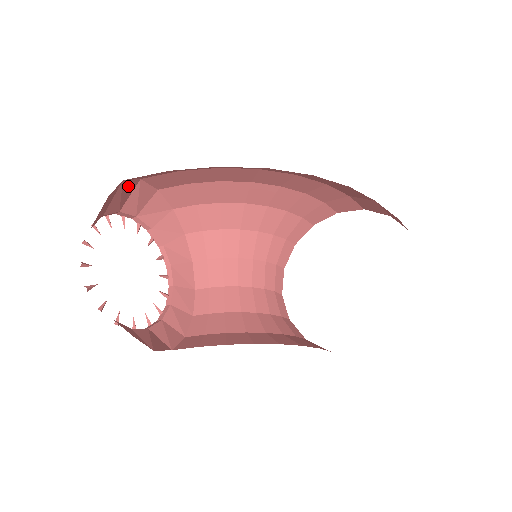
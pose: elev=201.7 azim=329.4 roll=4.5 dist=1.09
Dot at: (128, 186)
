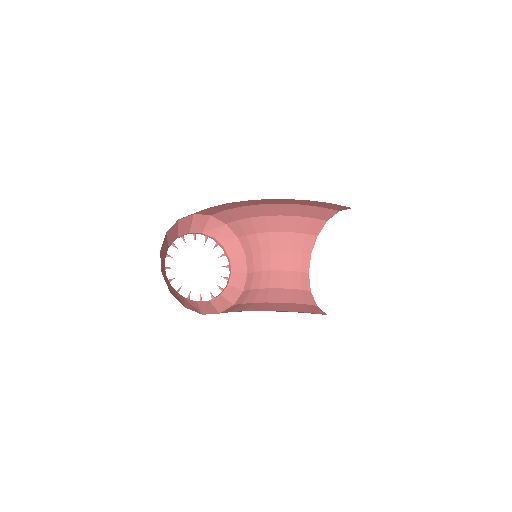
Dot at: (186, 220)
